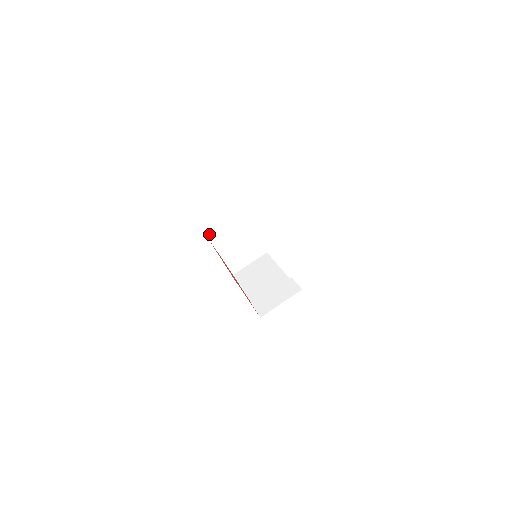
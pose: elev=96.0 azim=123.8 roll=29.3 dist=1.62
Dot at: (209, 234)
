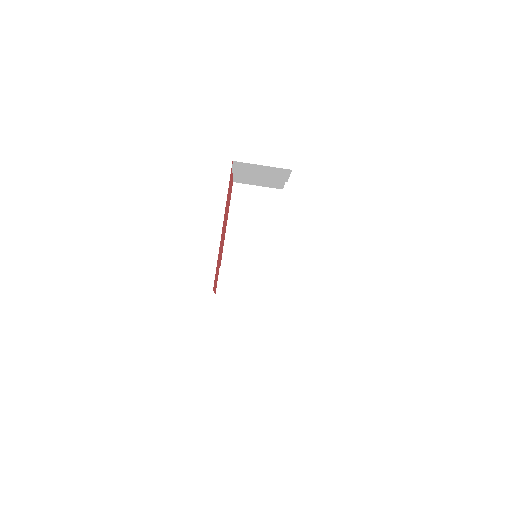
Dot at: (237, 164)
